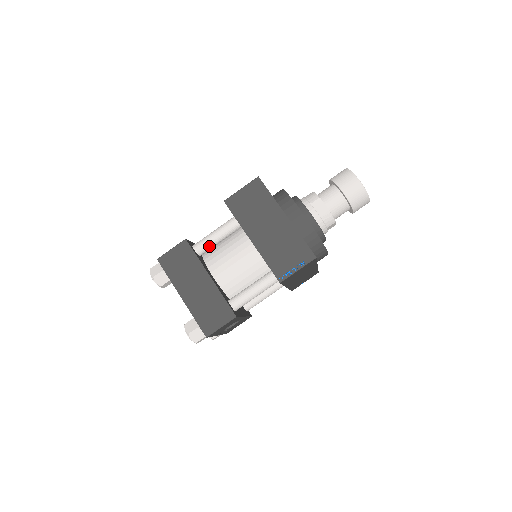
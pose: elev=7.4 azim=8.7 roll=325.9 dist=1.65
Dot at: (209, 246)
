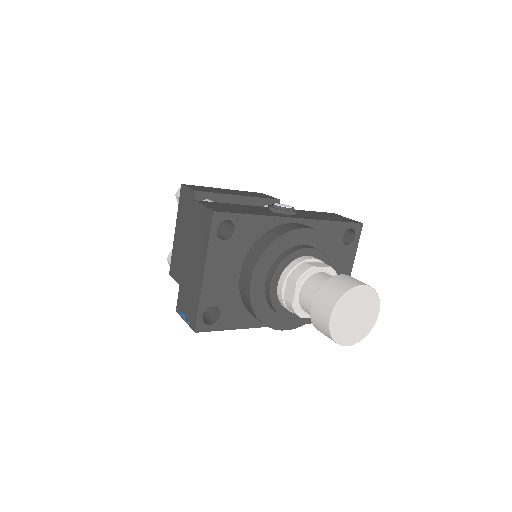
Dot at: occluded
